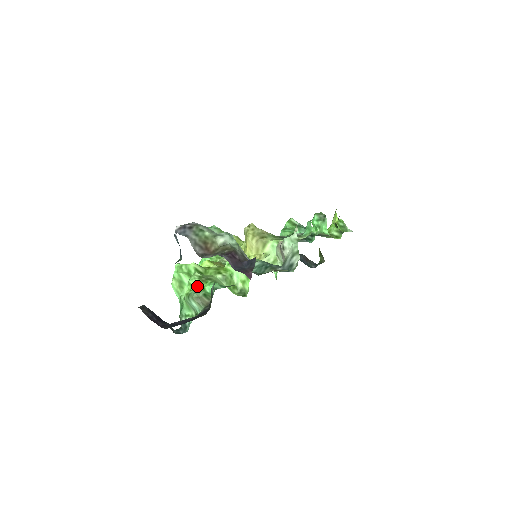
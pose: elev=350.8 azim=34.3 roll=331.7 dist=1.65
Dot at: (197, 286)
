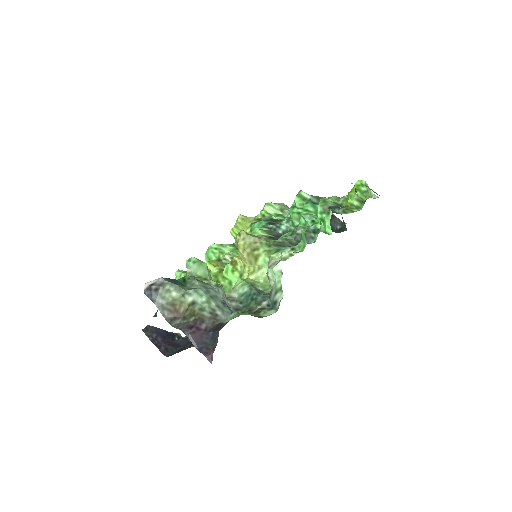
Dot at: occluded
